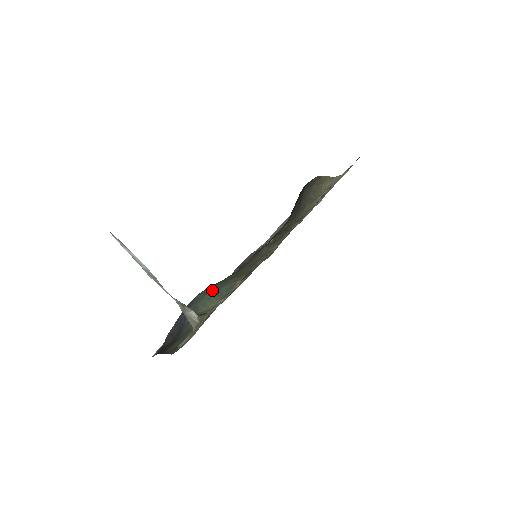
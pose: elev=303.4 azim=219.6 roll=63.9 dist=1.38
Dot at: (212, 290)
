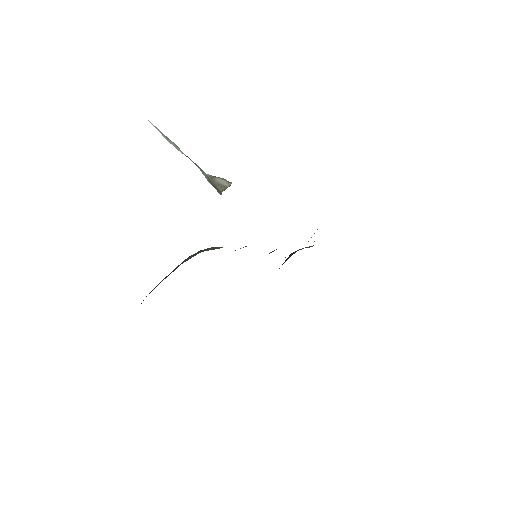
Dot at: occluded
